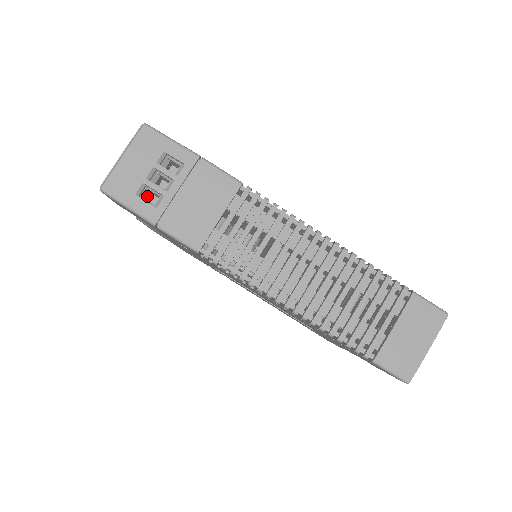
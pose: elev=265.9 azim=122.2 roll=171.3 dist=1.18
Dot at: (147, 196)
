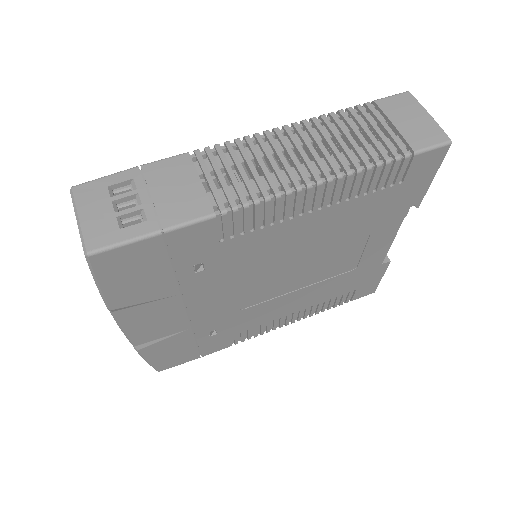
Dot at: occluded
